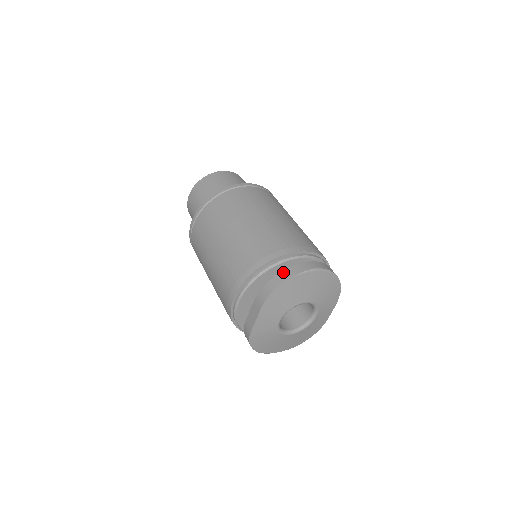
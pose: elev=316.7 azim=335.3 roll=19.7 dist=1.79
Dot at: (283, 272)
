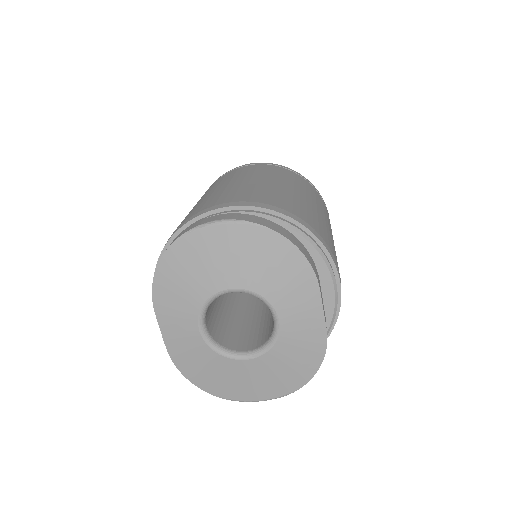
Dot at: occluded
